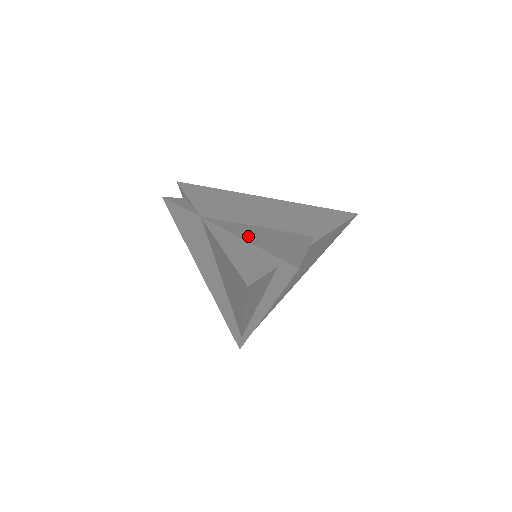
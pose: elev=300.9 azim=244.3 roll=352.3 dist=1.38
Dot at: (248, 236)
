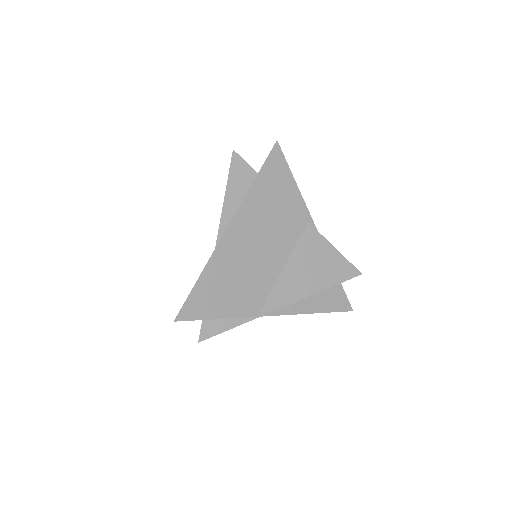
Dot at: (306, 288)
